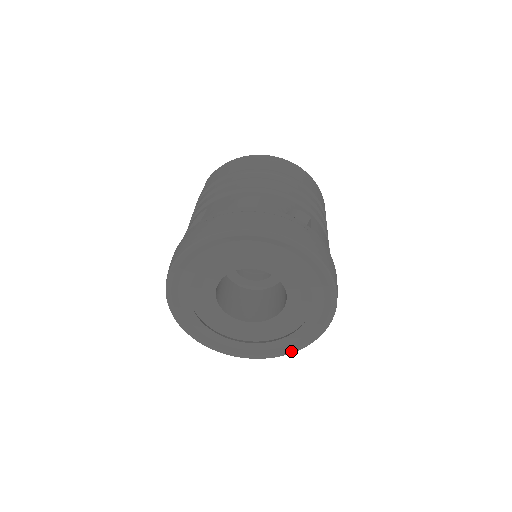
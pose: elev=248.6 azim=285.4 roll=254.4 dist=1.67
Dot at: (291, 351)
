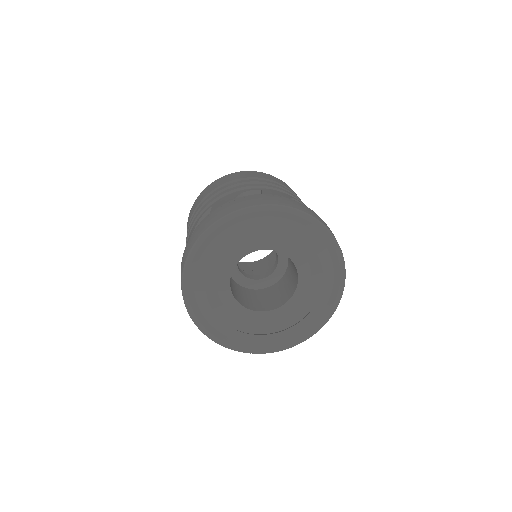
Dot at: (337, 300)
